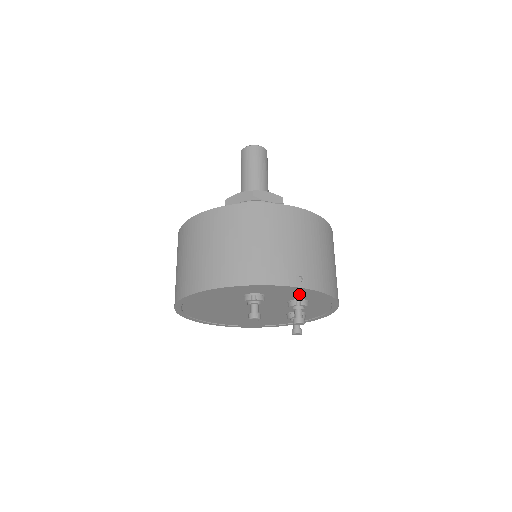
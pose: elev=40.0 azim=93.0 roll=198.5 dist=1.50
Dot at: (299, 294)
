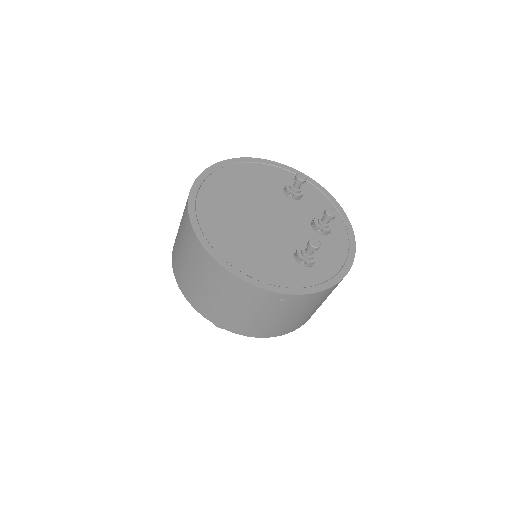
Dot at: occluded
